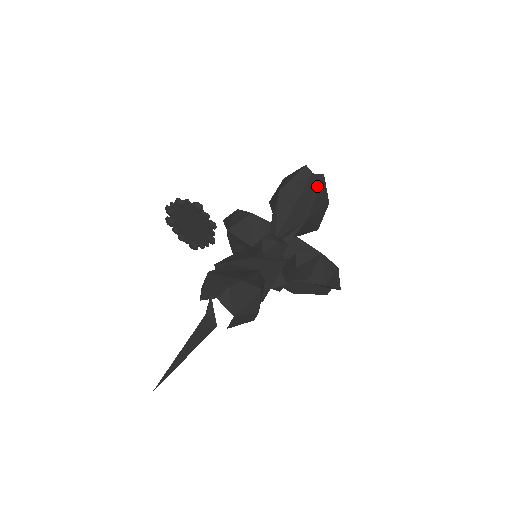
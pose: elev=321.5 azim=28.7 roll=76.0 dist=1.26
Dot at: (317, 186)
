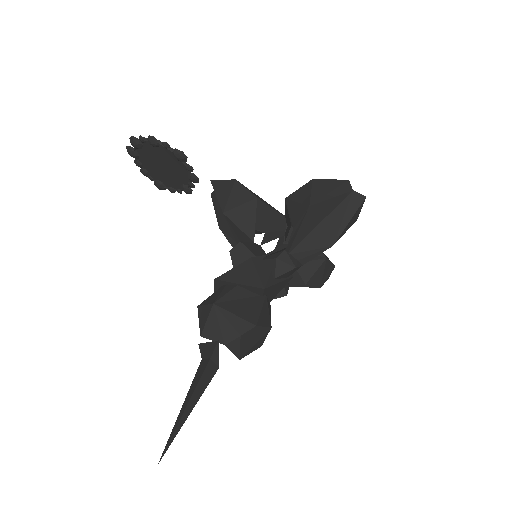
Dot at: (354, 209)
